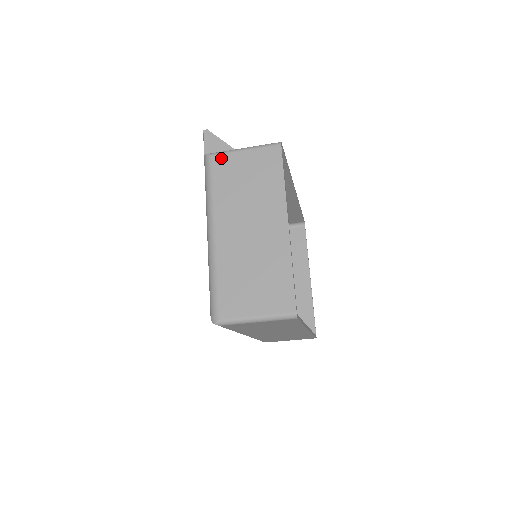
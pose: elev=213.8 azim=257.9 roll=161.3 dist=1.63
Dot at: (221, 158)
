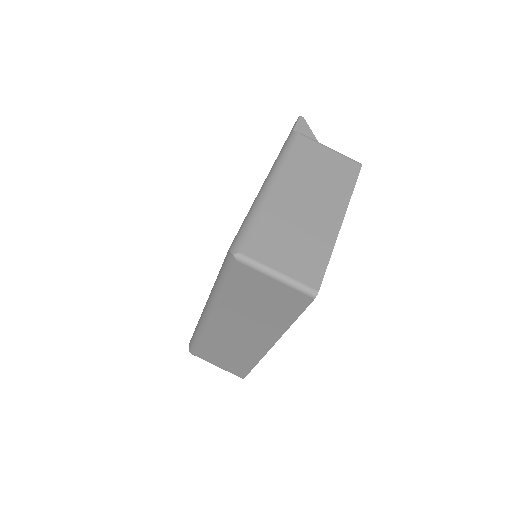
Dot at: (308, 141)
